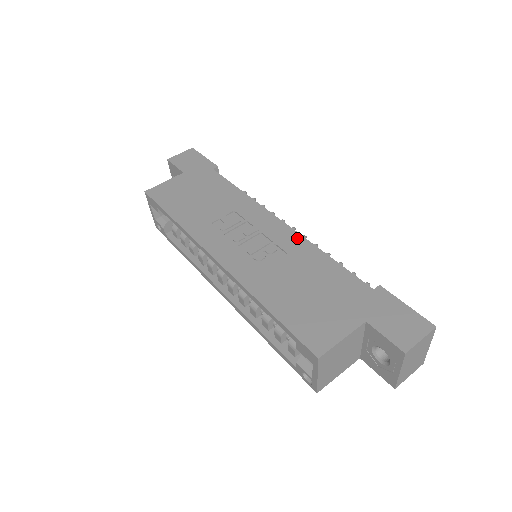
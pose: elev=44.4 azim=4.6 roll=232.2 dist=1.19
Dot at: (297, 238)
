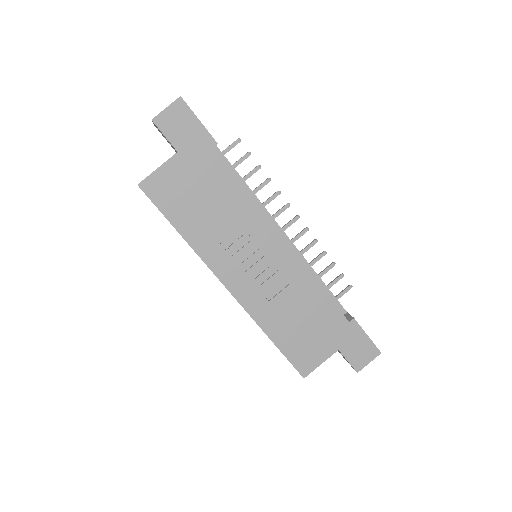
Dot at: (298, 267)
